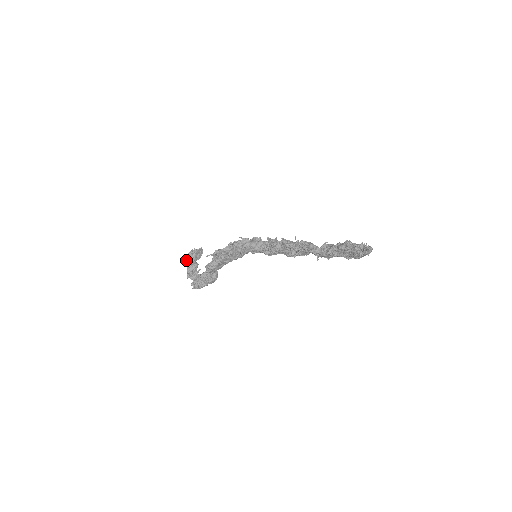
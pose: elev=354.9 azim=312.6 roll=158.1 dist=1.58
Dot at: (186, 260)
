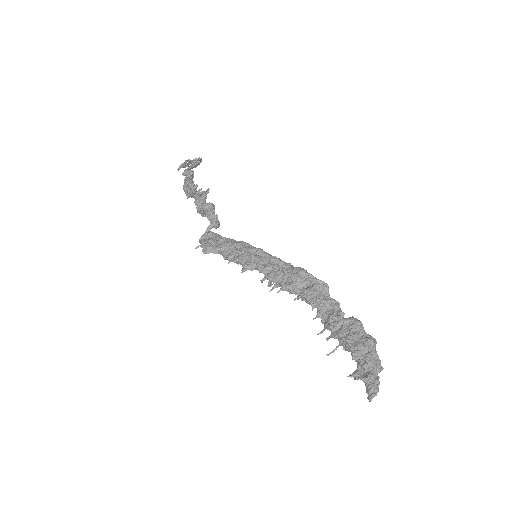
Dot at: occluded
